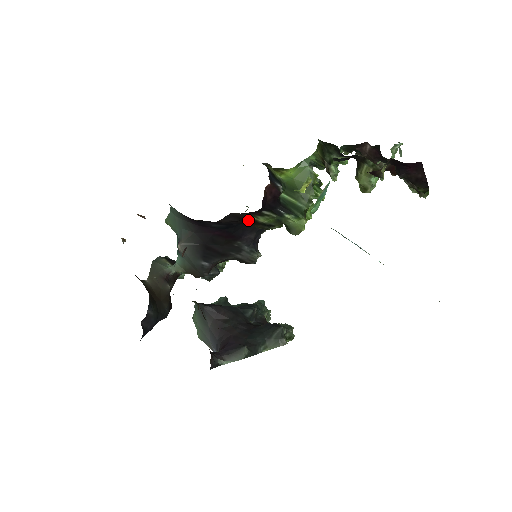
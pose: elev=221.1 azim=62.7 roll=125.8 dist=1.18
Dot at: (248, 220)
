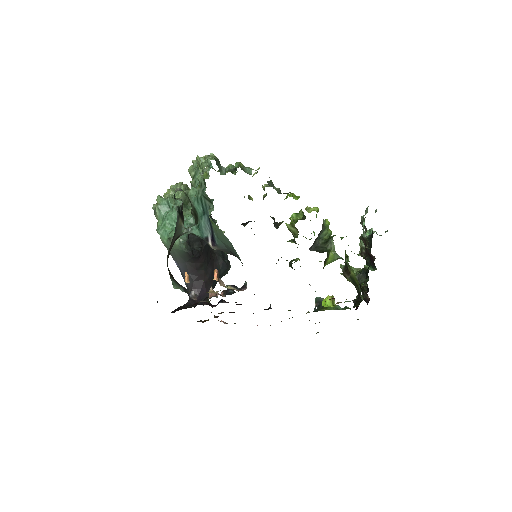
Dot at: occluded
